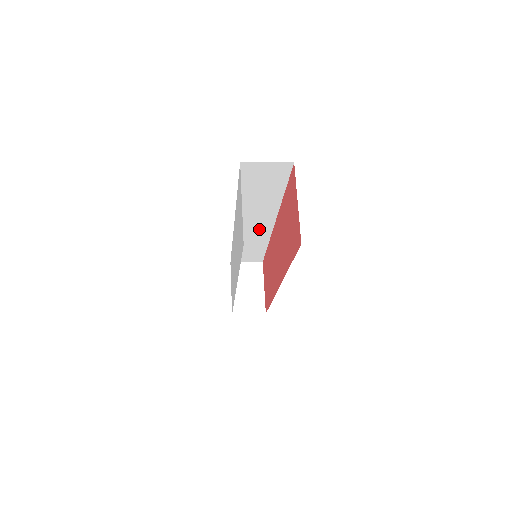
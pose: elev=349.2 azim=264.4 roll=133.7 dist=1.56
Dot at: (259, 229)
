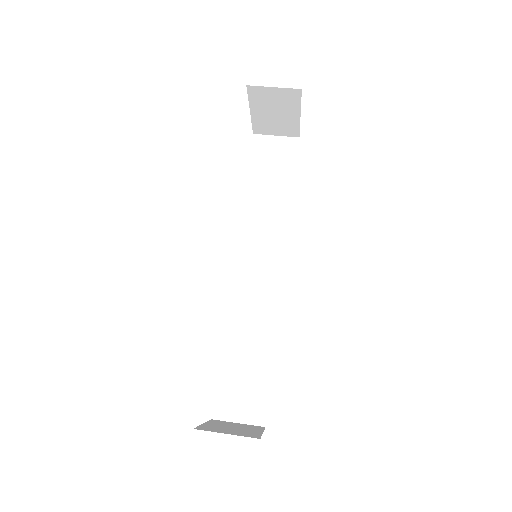
Dot at: occluded
